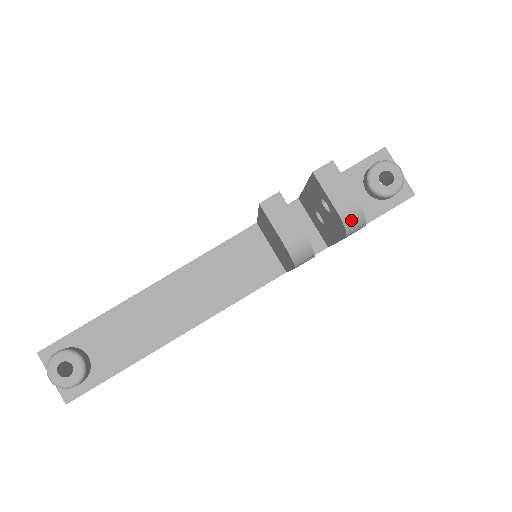
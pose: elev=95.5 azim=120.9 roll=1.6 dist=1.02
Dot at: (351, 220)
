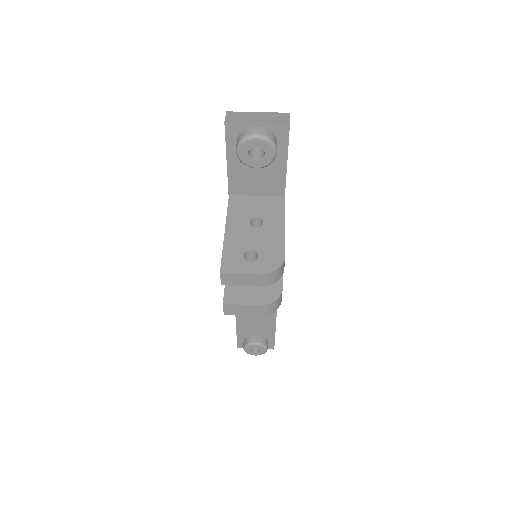
Dot at: (273, 279)
